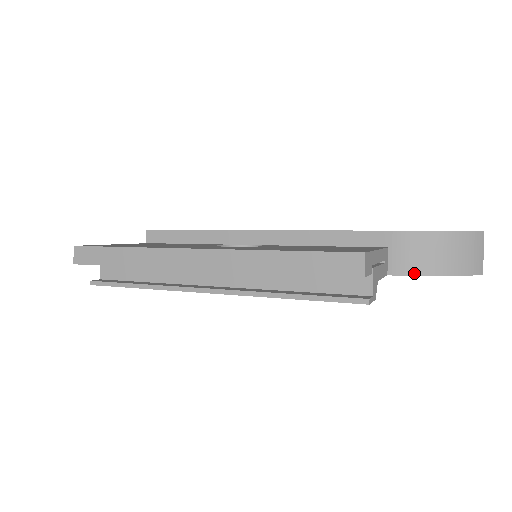
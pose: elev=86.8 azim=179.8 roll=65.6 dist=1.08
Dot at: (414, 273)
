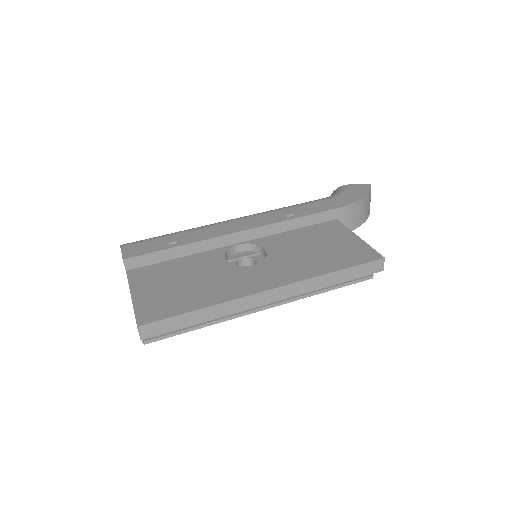
Dot at: (351, 230)
